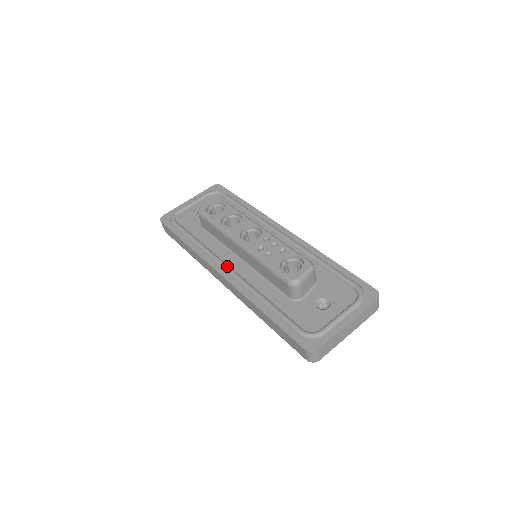
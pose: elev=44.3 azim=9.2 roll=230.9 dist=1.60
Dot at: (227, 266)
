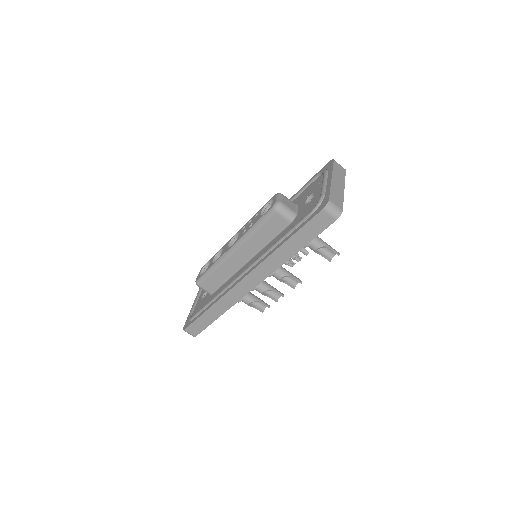
Dot at: occluded
